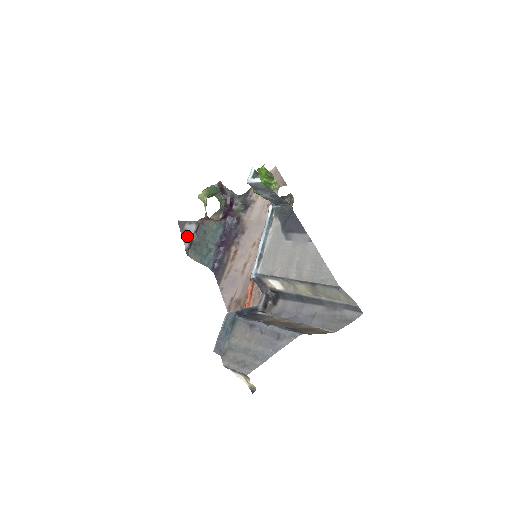
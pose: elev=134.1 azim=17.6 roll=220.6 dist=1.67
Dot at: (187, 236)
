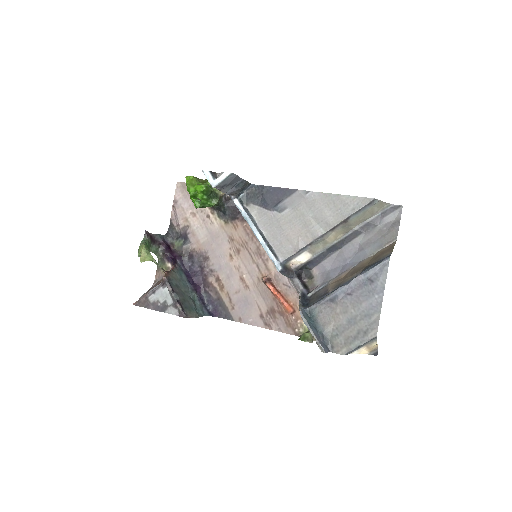
Dot at: (165, 304)
